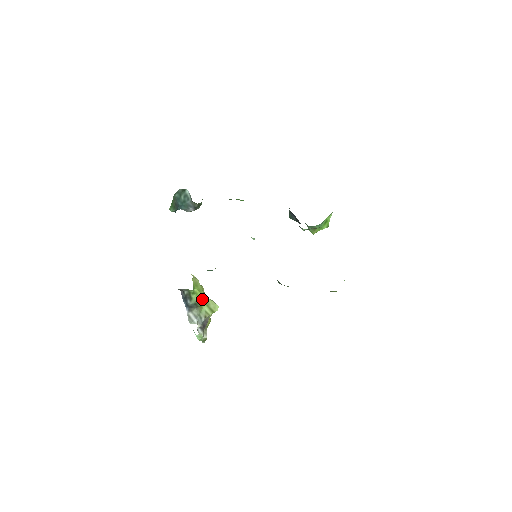
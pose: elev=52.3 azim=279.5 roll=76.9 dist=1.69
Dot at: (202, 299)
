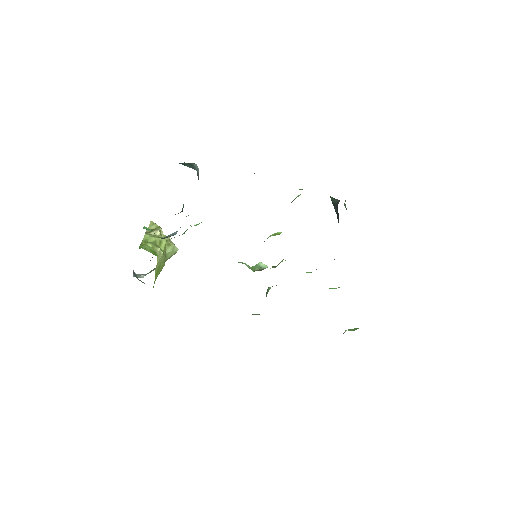
Dot at: occluded
